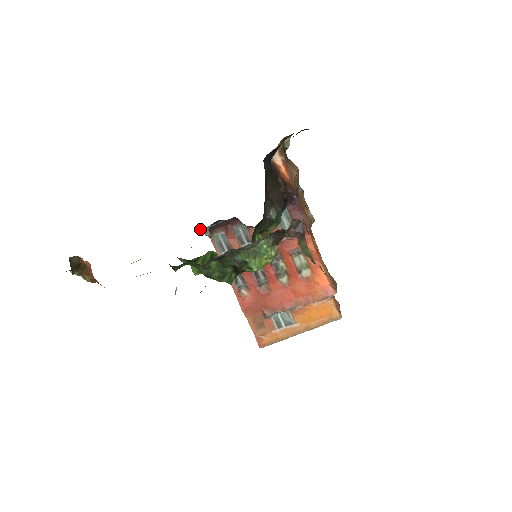
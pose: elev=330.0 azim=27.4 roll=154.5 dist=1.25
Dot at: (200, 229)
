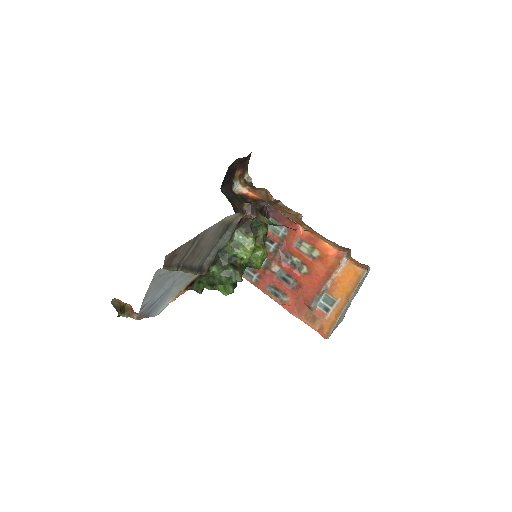
Dot at: occluded
